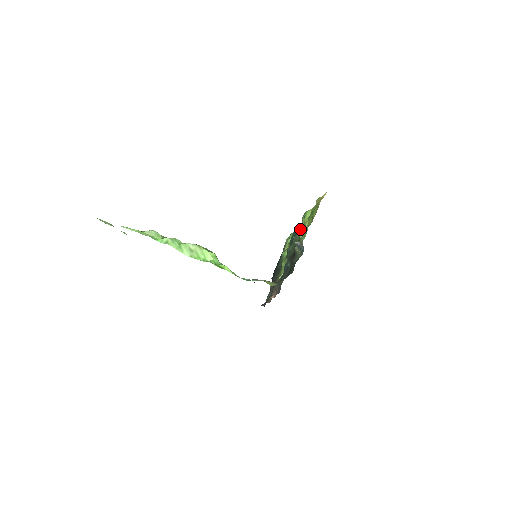
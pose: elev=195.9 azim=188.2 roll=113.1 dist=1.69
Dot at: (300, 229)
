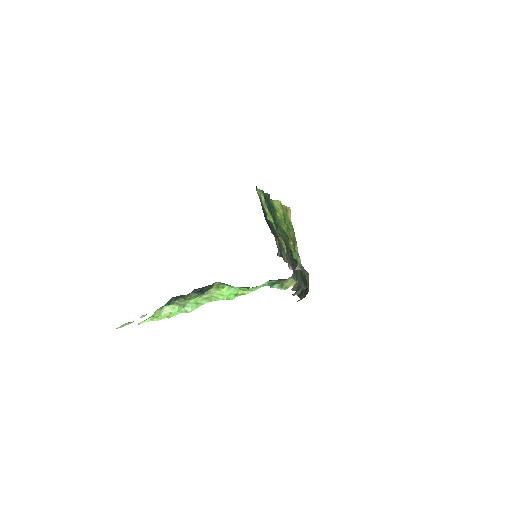
Dot at: occluded
